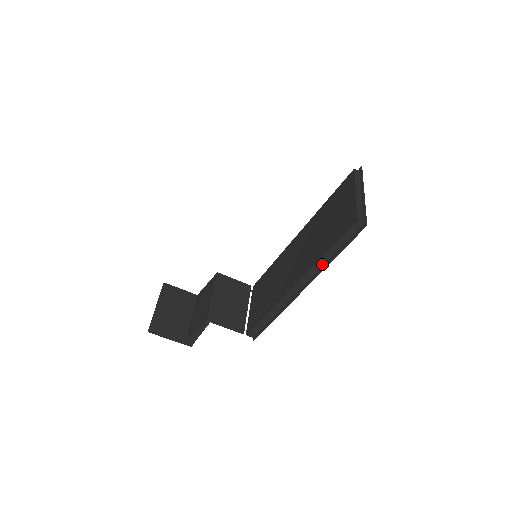
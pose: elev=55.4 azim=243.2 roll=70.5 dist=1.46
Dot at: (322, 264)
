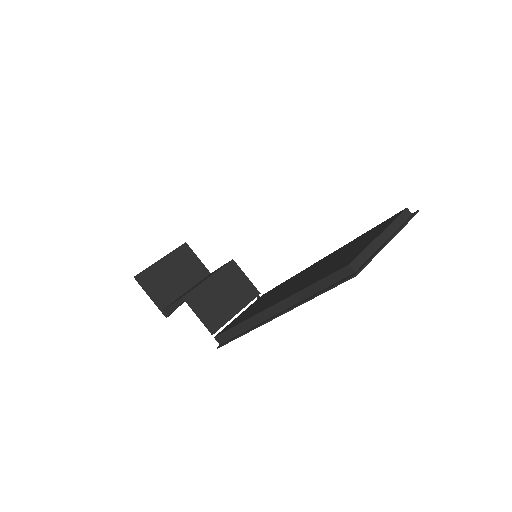
Dot at: (299, 299)
